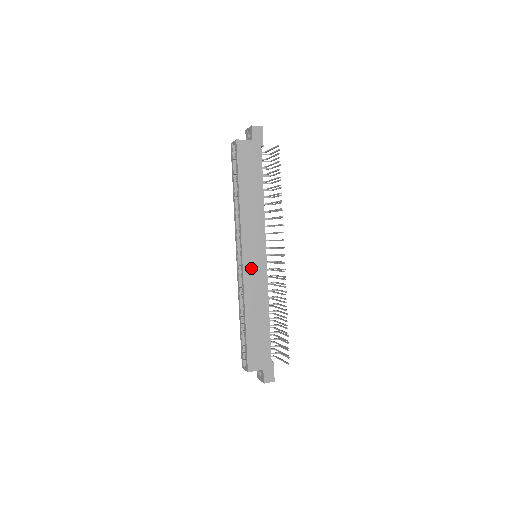
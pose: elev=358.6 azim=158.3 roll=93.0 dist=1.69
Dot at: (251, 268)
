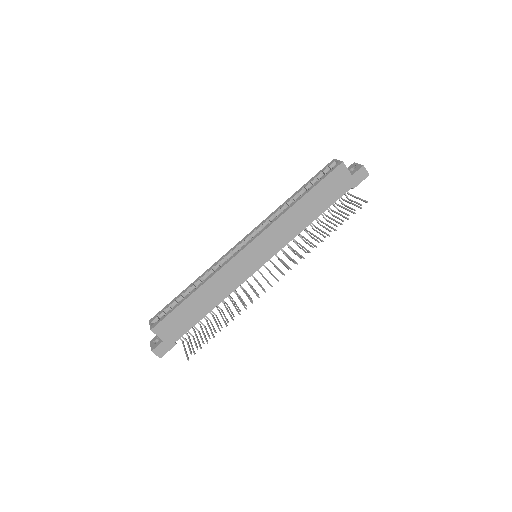
Dot at: (243, 260)
